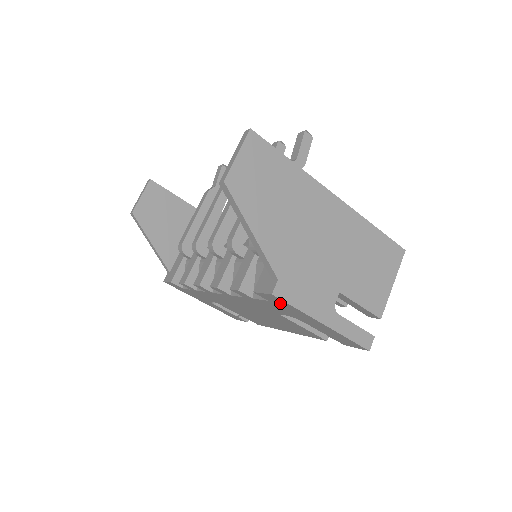
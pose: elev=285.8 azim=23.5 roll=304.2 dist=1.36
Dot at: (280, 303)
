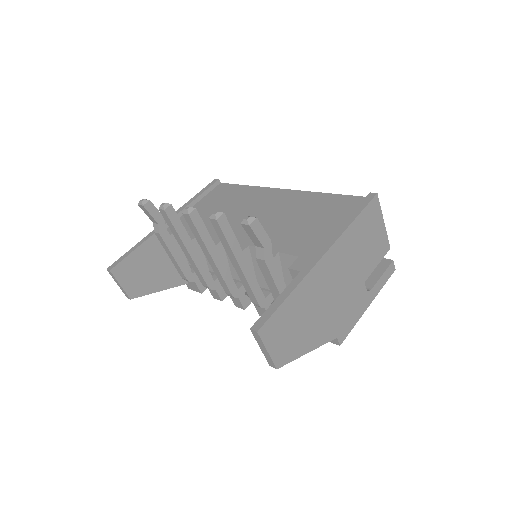
Dot at: occluded
